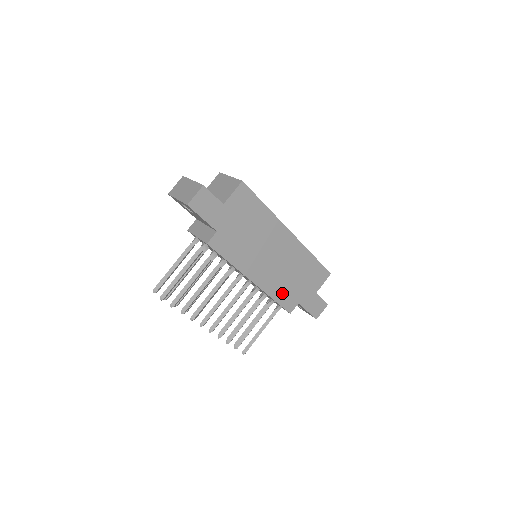
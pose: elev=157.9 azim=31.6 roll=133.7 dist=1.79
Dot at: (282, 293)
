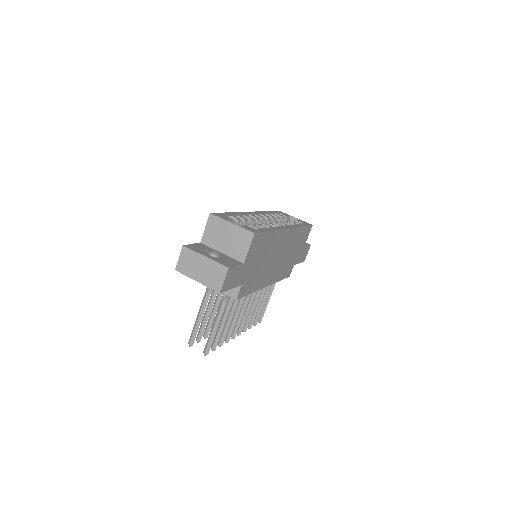
Dot at: (284, 271)
